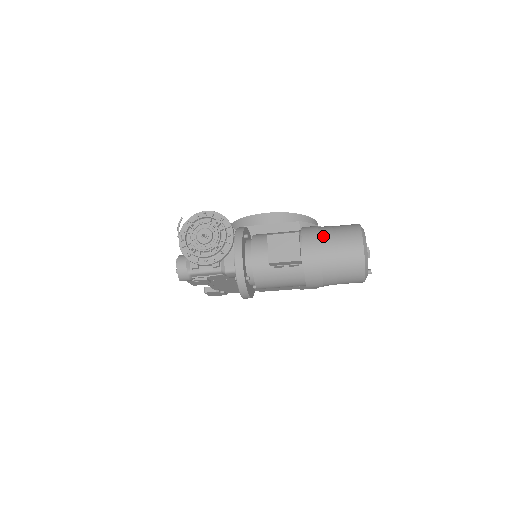
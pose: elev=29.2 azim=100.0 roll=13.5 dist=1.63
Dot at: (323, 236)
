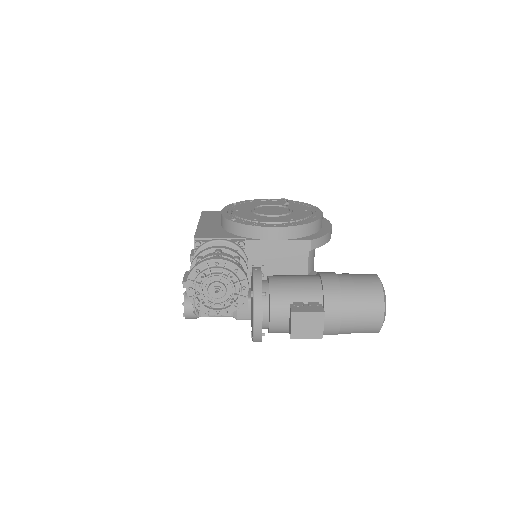
Dot at: (346, 305)
